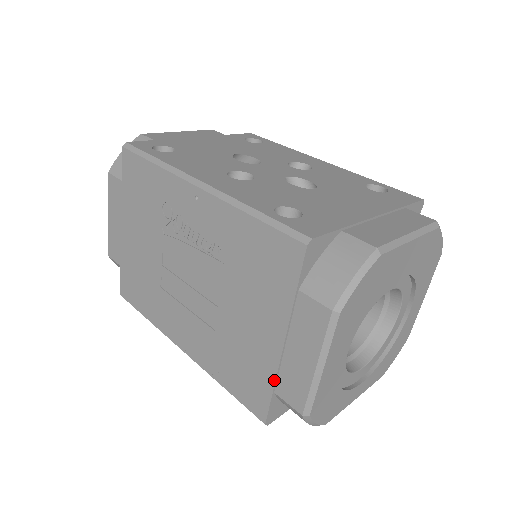
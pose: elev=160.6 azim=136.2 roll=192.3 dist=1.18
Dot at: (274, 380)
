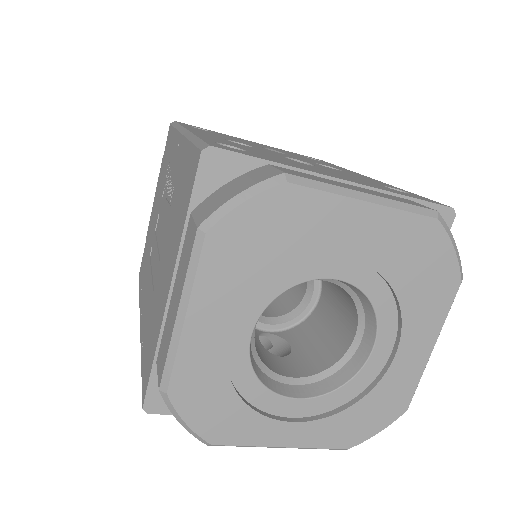
Dot at: (157, 341)
